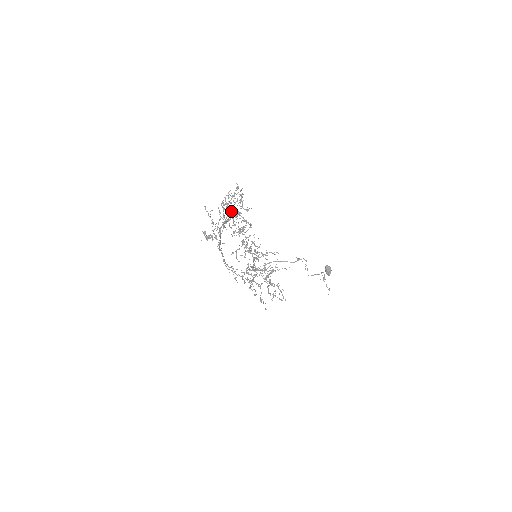
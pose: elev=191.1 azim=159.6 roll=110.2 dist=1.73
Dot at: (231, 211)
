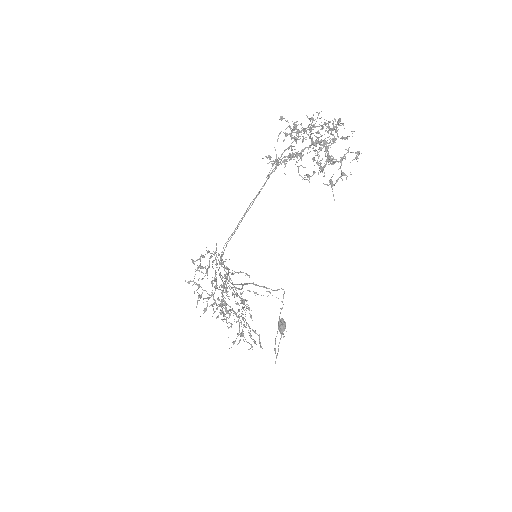
Dot at: (329, 129)
